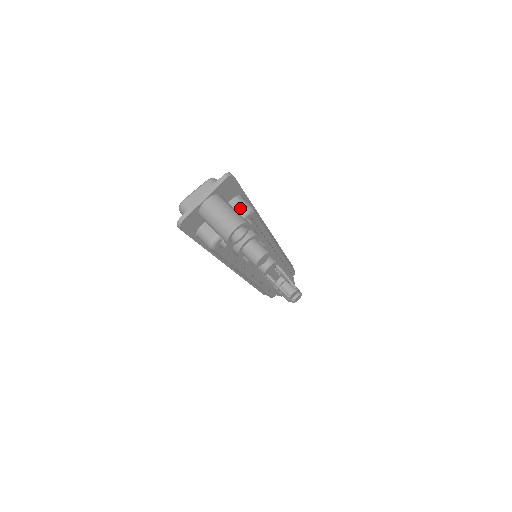
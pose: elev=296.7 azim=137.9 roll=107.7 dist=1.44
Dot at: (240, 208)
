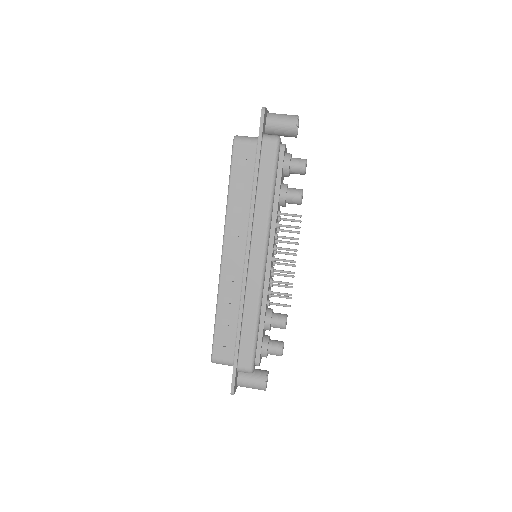
Dot at: occluded
